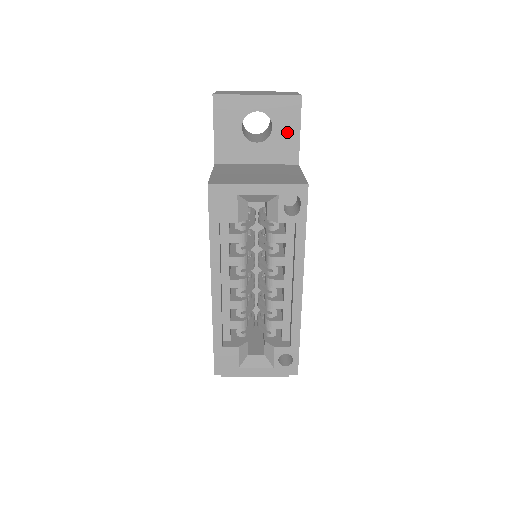
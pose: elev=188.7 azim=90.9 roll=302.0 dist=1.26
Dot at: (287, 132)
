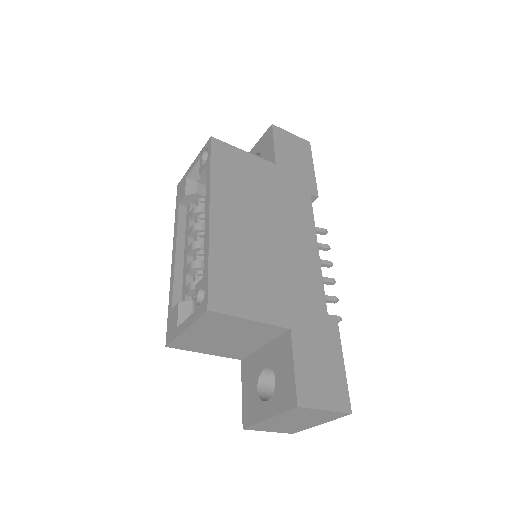
Dot at: (268, 151)
